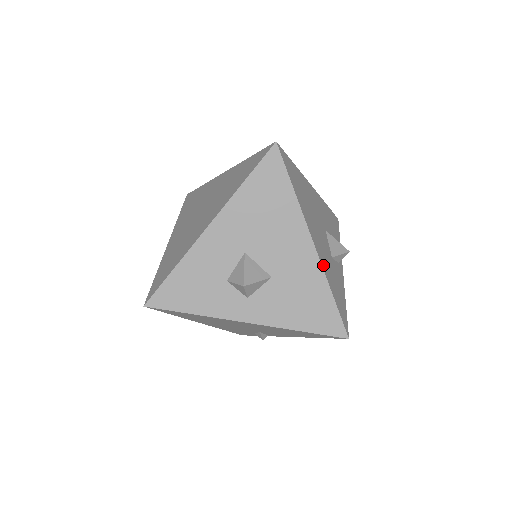
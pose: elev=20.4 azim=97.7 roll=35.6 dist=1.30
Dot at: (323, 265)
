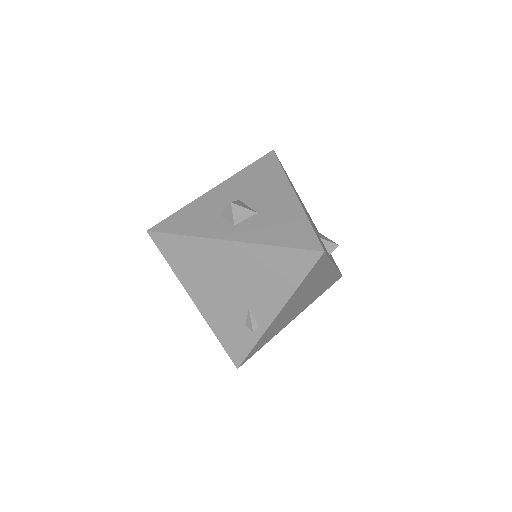
Dot at: (304, 210)
